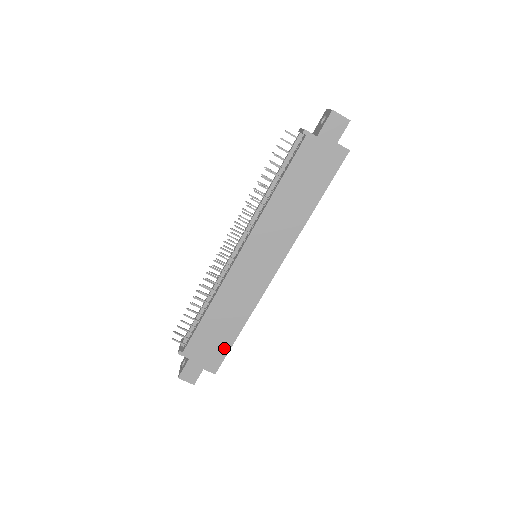
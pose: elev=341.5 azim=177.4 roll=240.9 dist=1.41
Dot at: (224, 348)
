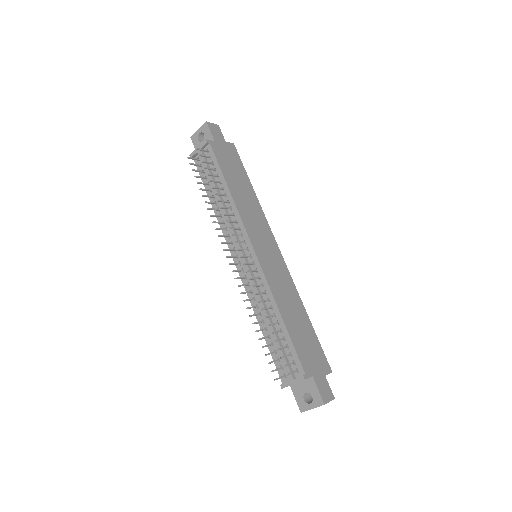
Dot at: (315, 342)
